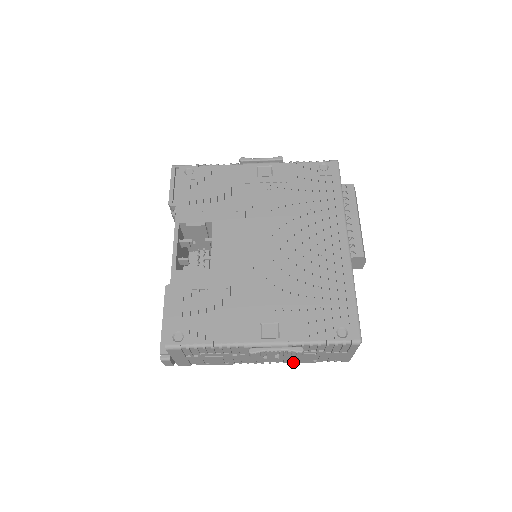
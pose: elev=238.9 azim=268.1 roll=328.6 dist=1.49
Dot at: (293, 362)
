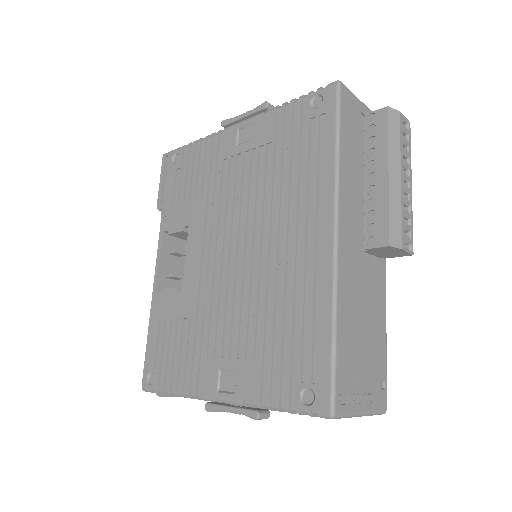
Dot at: occluded
